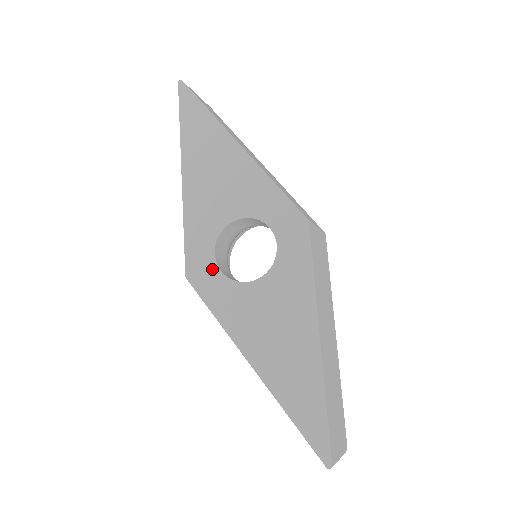
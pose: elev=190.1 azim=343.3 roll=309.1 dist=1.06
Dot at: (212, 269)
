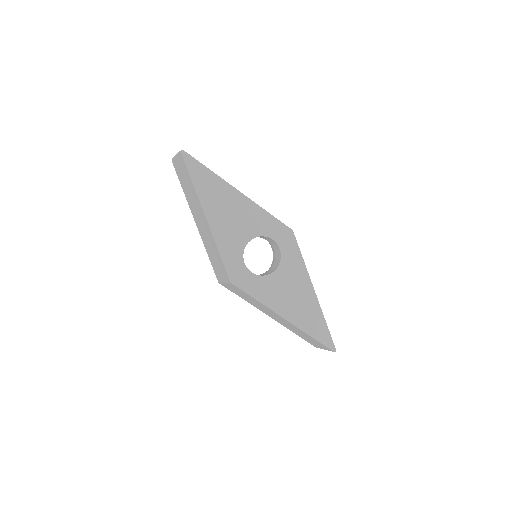
Dot at: (246, 273)
